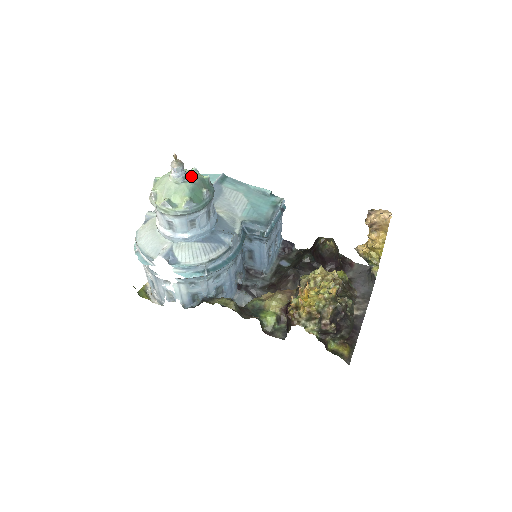
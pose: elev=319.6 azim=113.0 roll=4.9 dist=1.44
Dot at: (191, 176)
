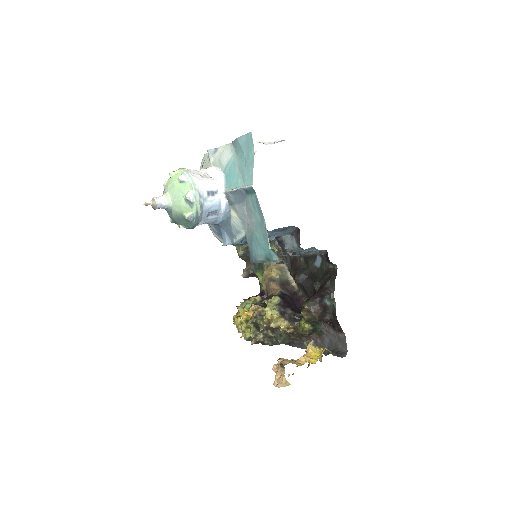
Dot at: (172, 210)
